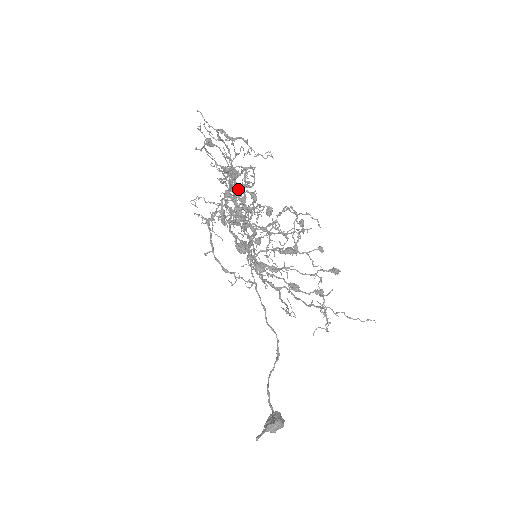
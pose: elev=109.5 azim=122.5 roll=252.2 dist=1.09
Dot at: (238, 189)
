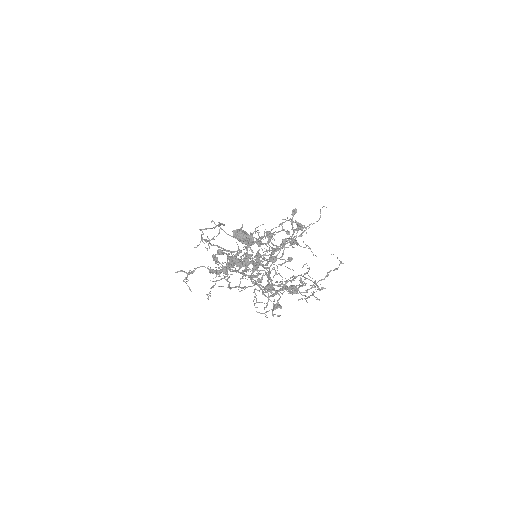
Dot at: occluded
